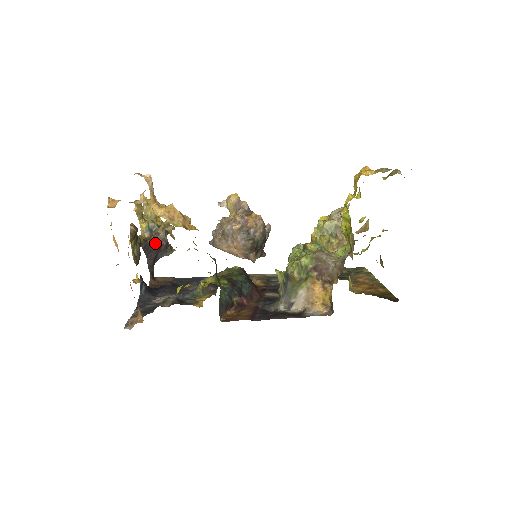
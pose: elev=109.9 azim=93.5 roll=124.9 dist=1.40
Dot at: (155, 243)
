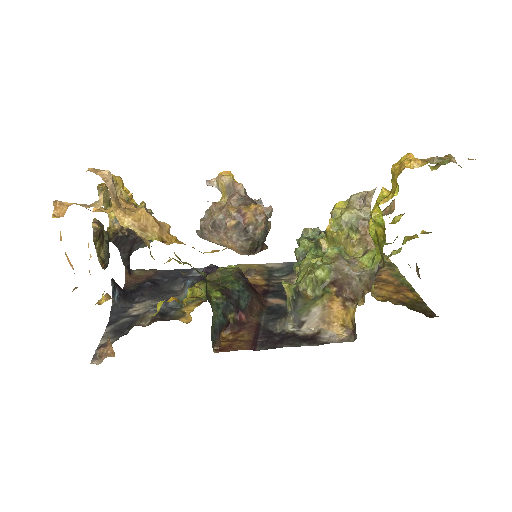
Dot at: (128, 235)
